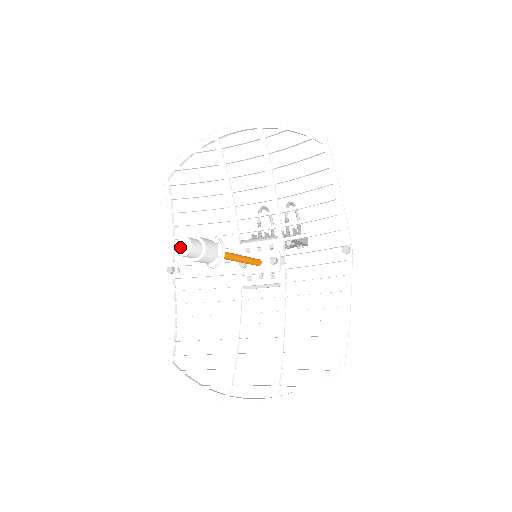
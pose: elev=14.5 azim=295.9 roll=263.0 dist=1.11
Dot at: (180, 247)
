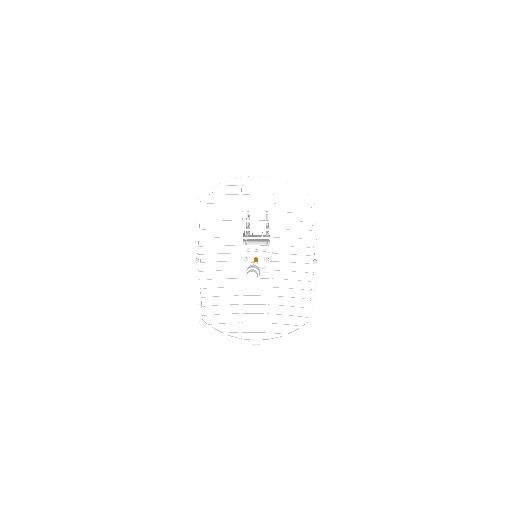
Dot at: (250, 277)
